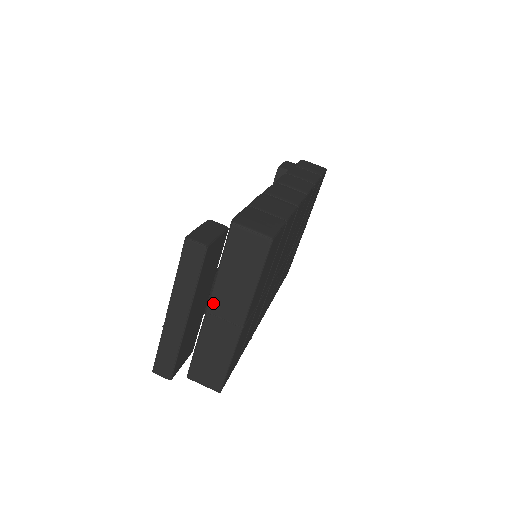
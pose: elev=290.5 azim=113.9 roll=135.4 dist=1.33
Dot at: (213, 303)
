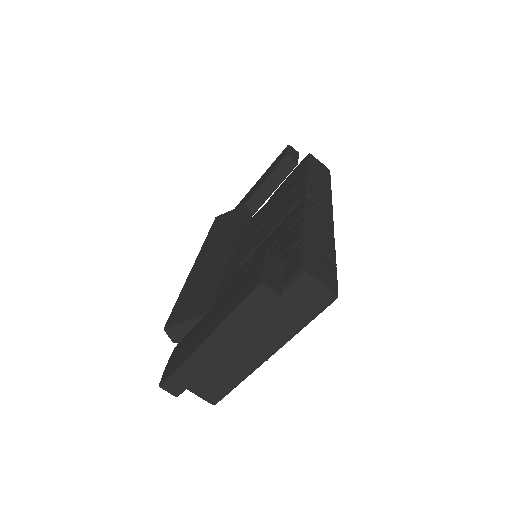
Dot at: (246, 333)
